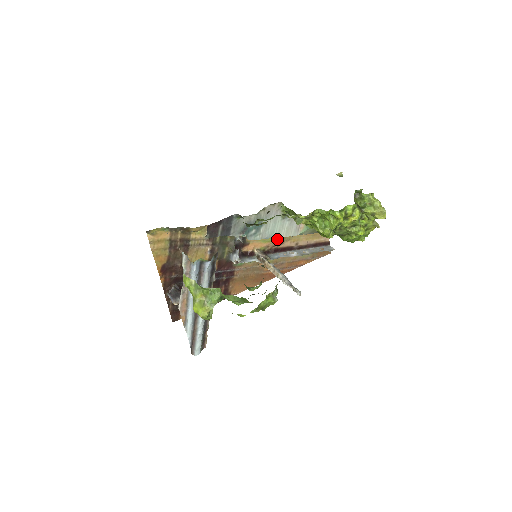
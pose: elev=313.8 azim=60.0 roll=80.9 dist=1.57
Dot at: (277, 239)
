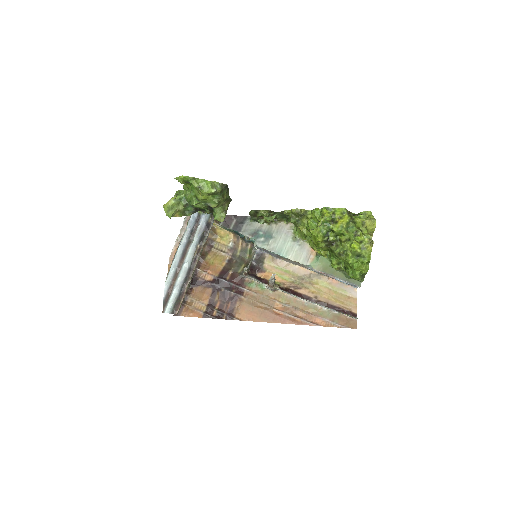
Dot at: (295, 281)
